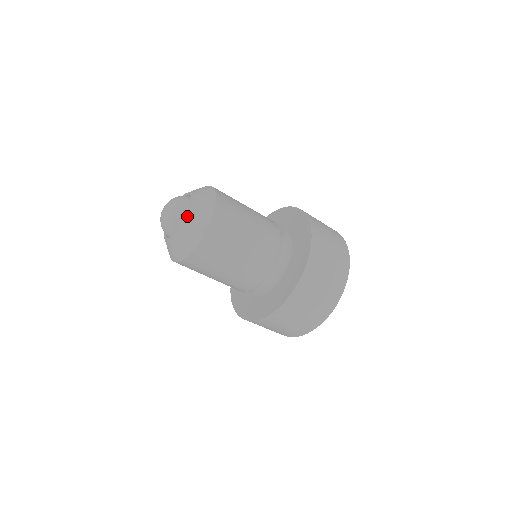
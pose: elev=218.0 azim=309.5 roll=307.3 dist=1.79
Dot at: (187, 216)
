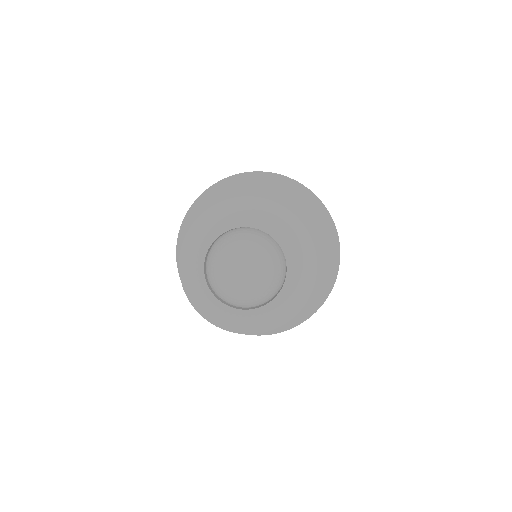
Dot at: (281, 292)
